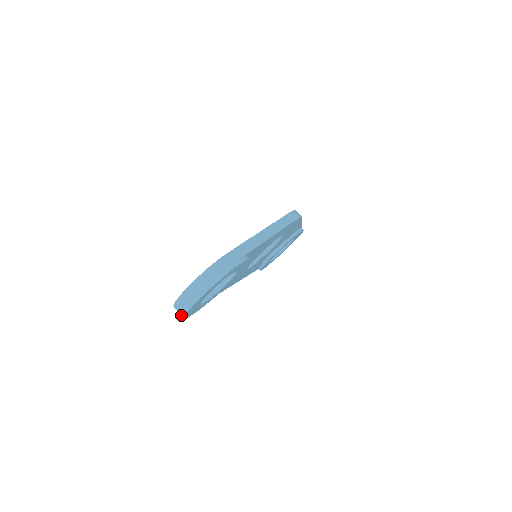
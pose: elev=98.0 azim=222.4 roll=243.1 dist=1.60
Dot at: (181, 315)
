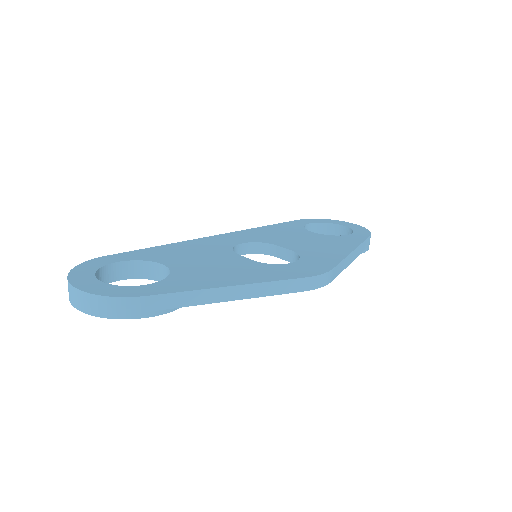
Dot at: occluded
